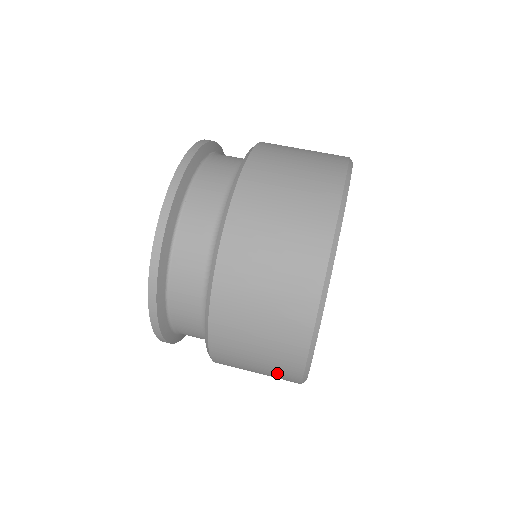
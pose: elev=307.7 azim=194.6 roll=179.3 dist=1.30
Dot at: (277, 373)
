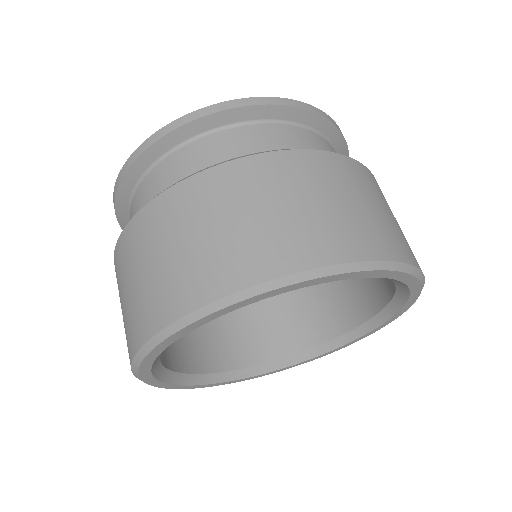
Dot at: (126, 334)
